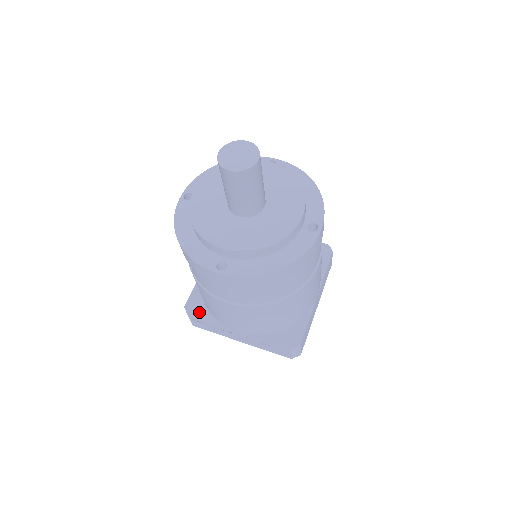
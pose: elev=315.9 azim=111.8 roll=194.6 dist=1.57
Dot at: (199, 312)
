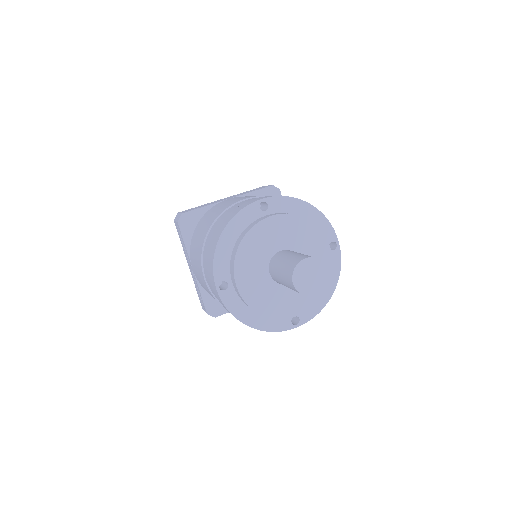
Dot at: (186, 229)
